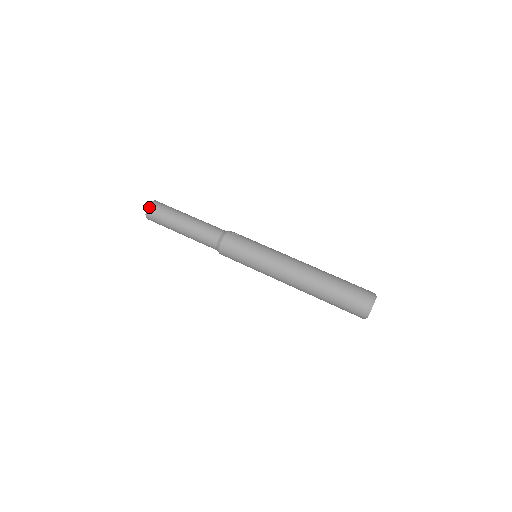
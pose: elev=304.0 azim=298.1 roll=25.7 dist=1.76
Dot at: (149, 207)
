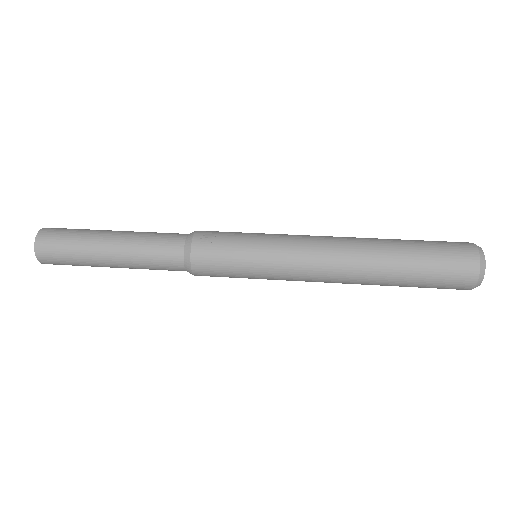
Dot at: (37, 250)
